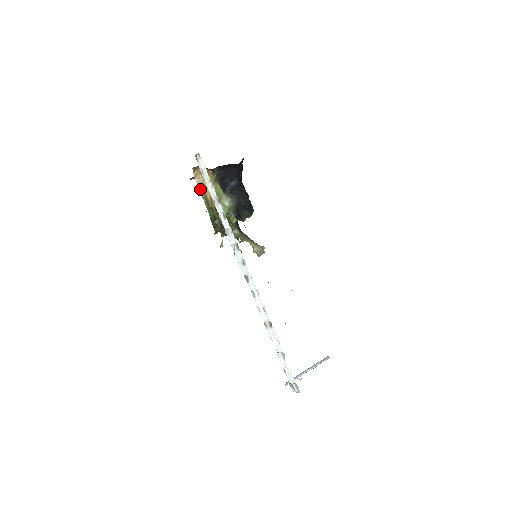
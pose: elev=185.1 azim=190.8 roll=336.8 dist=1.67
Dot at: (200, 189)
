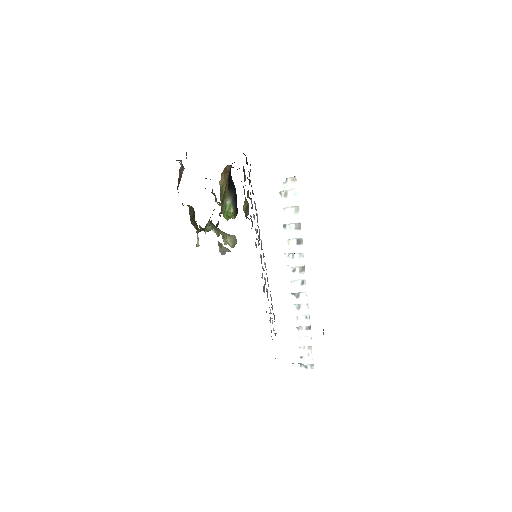
Dot at: (221, 193)
